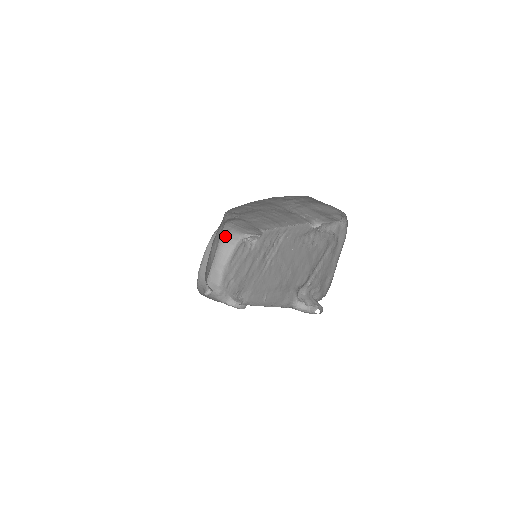
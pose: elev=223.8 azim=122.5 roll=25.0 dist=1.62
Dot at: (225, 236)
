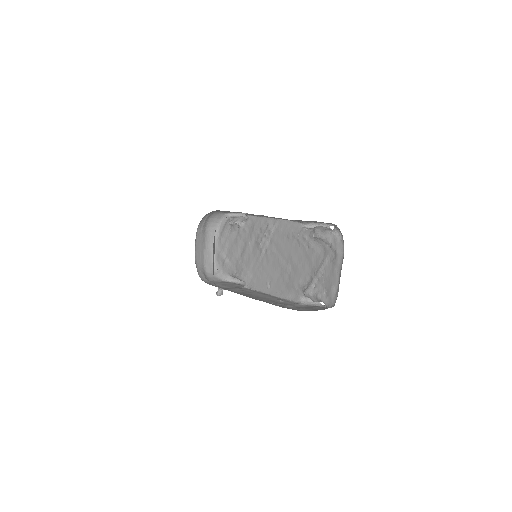
Dot at: (209, 218)
